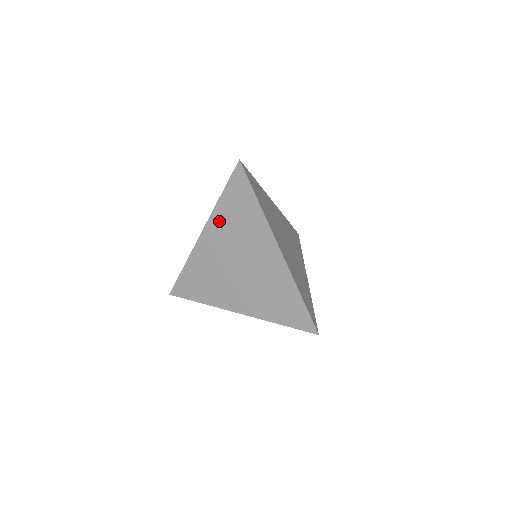
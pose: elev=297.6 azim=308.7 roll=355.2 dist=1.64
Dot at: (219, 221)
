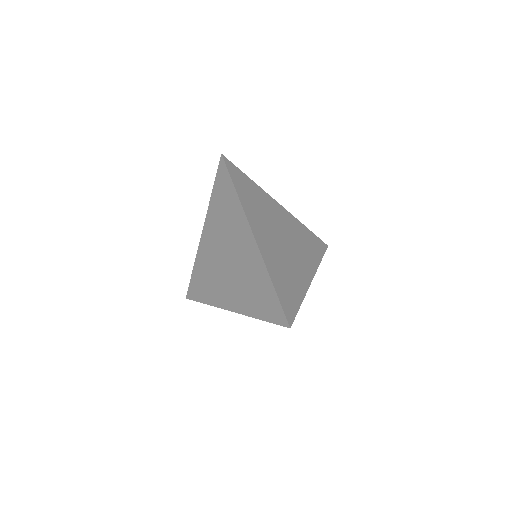
Dot at: (212, 217)
